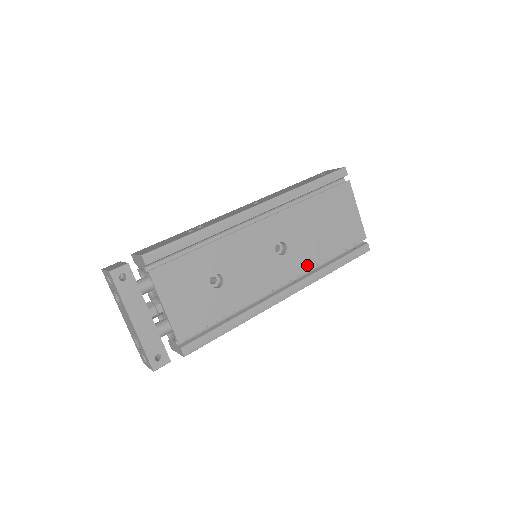
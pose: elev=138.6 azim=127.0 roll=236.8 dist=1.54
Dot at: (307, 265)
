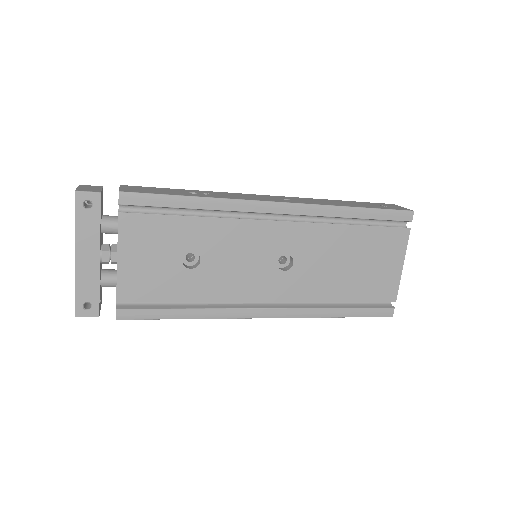
Dot at: (307, 295)
